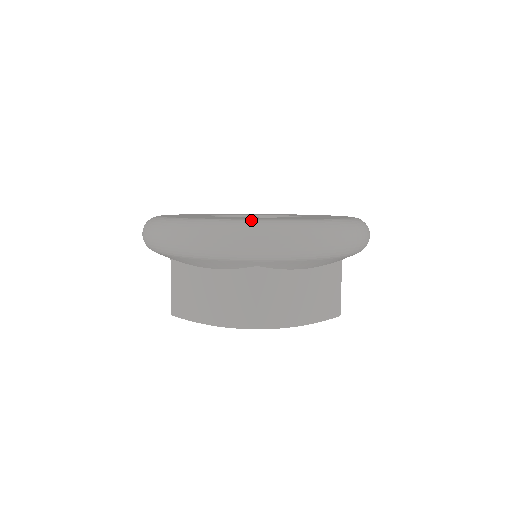
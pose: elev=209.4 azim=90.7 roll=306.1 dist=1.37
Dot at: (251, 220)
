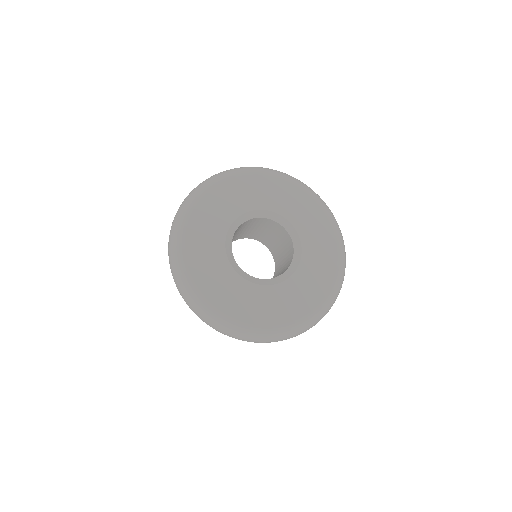
Dot at: (260, 330)
